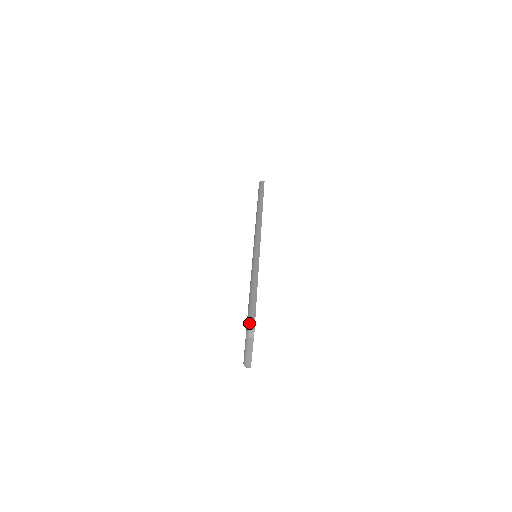
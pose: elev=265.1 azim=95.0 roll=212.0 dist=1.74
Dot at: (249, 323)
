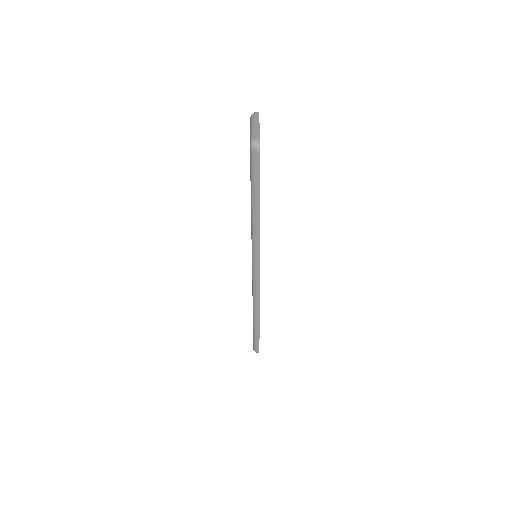
Dot at: (255, 349)
